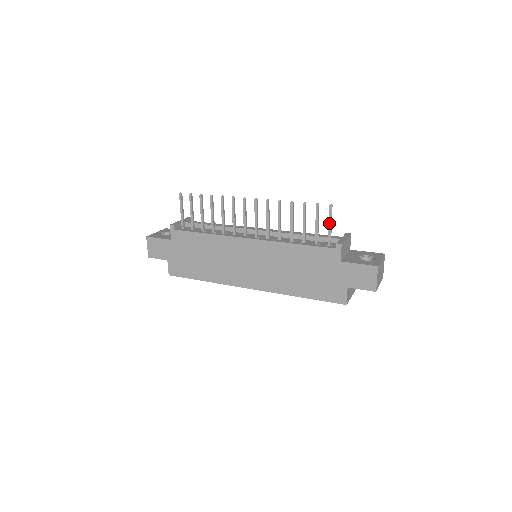
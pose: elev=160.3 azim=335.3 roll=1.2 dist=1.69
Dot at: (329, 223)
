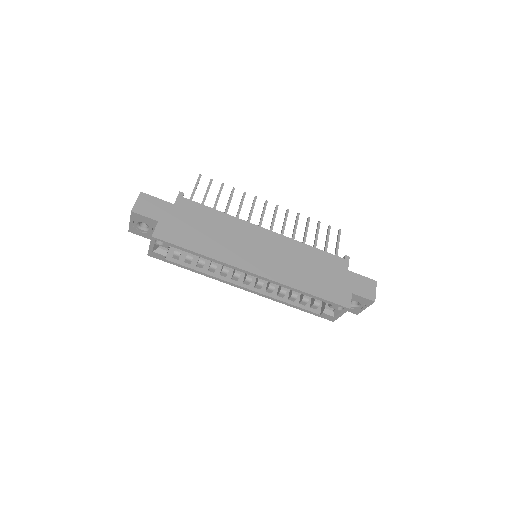
Dot at: (338, 241)
